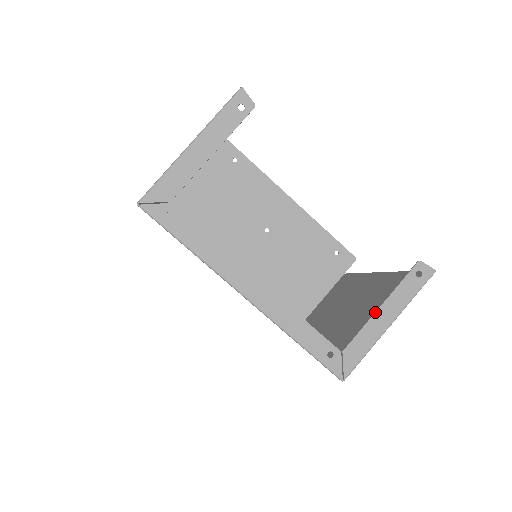
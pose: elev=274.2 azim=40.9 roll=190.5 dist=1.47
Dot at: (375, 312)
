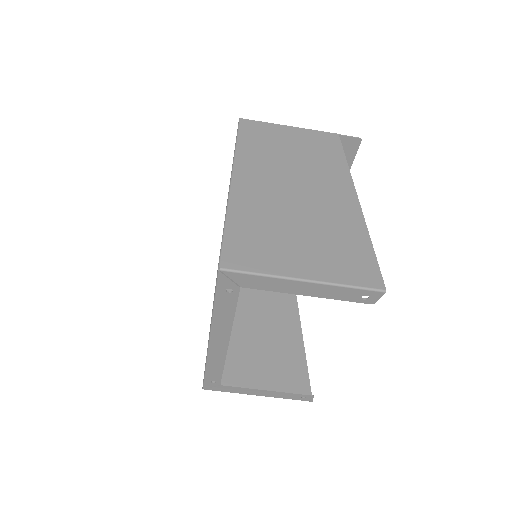
Dot at: (261, 390)
